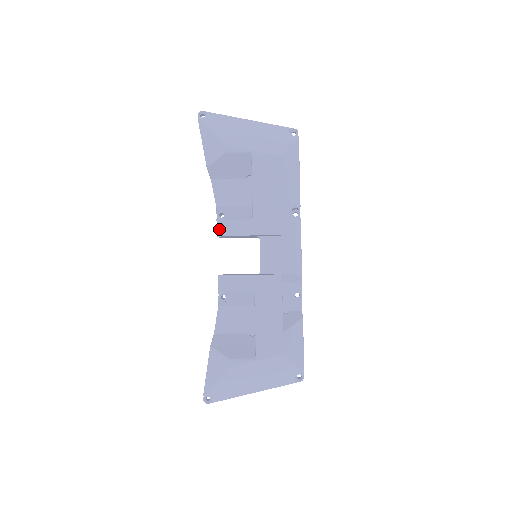
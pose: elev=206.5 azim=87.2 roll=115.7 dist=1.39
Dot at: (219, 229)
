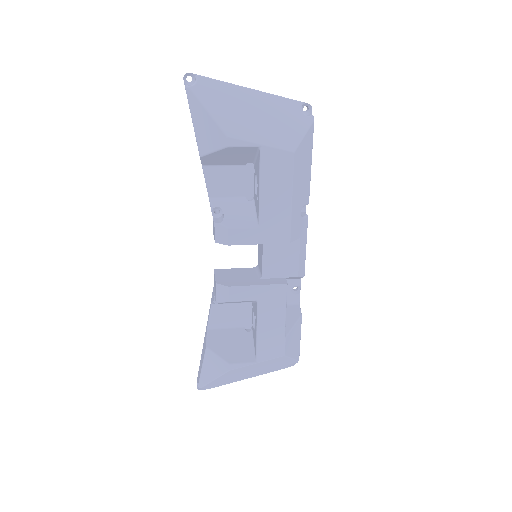
Dot at: (218, 235)
